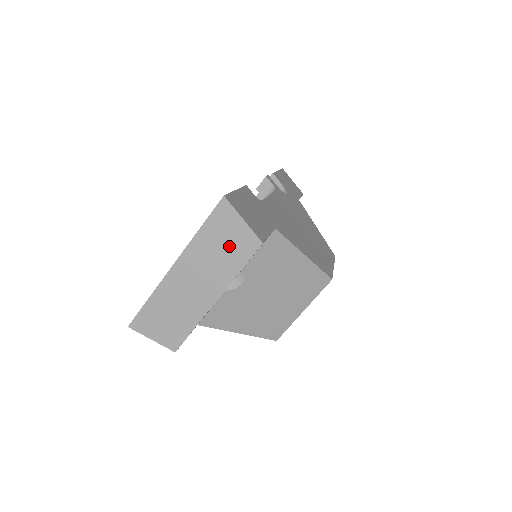
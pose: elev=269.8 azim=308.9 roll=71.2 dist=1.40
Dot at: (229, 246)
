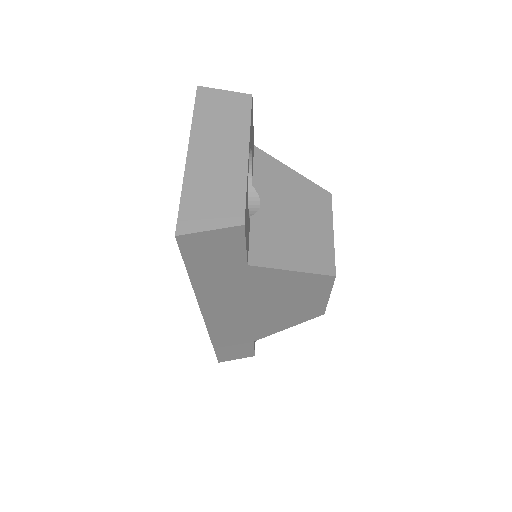
Dot at: (227, 111)
